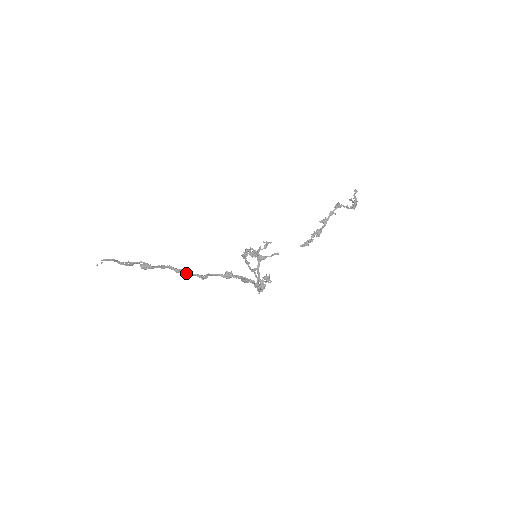
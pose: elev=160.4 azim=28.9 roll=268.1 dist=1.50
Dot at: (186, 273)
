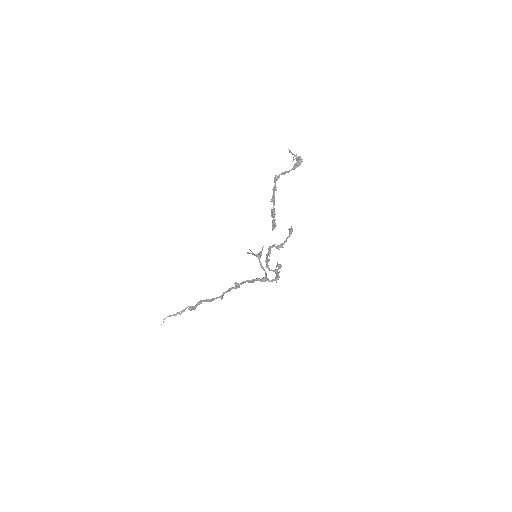
Dot at: (211, 300)
